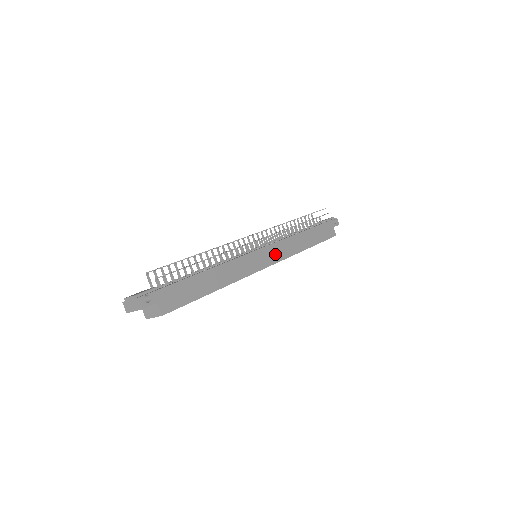
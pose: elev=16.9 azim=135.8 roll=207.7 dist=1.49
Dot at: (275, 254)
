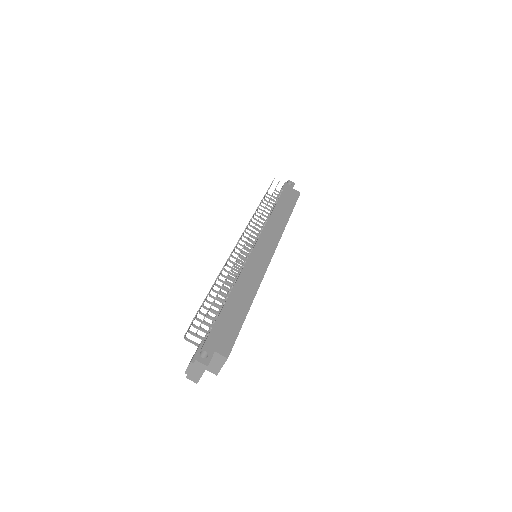
Dot at: (269, 242)
